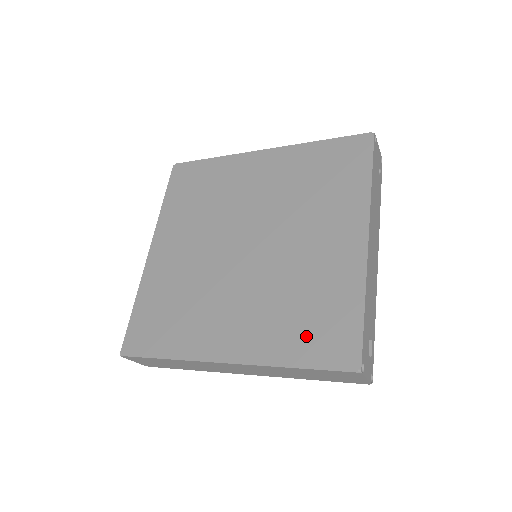
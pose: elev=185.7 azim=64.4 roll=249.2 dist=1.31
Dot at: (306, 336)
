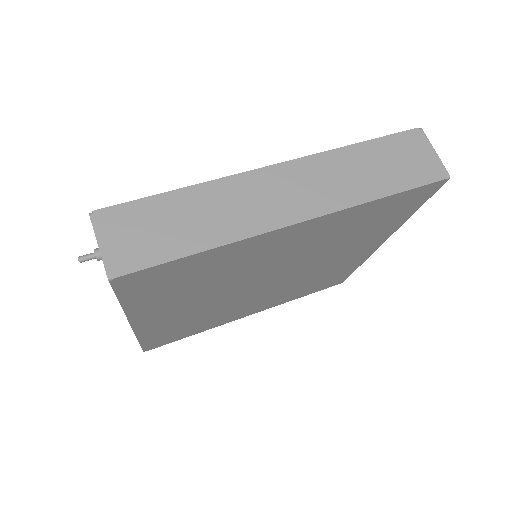
Dot at: (314, 288)
